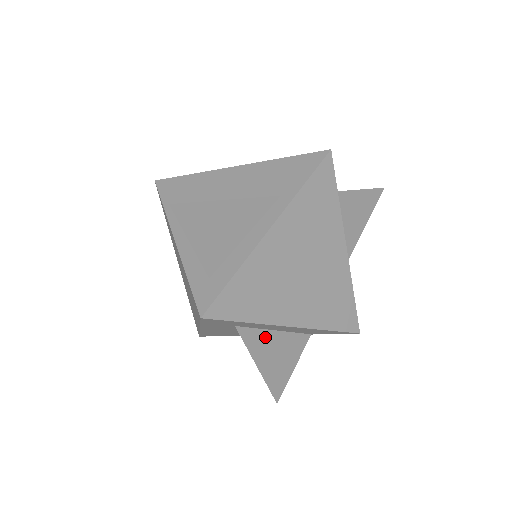
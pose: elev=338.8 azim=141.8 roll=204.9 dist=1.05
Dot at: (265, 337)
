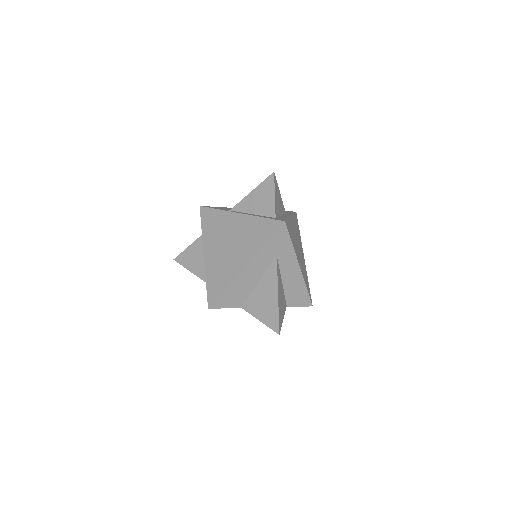
Dot at: (280, 279)
